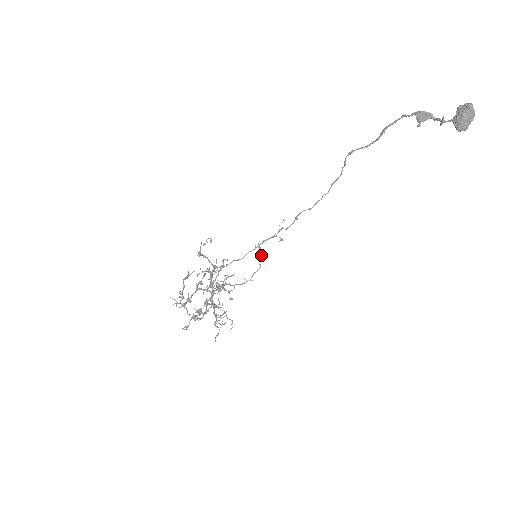
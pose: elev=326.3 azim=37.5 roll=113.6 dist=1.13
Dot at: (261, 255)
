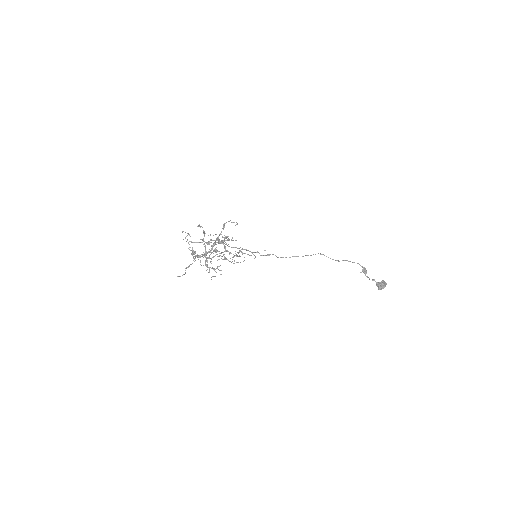
Dot at: occluded
